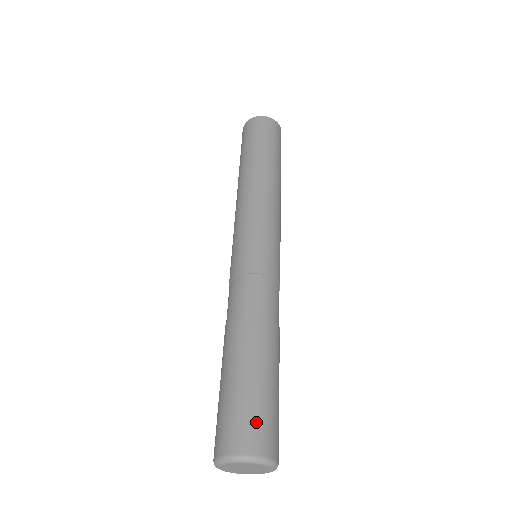
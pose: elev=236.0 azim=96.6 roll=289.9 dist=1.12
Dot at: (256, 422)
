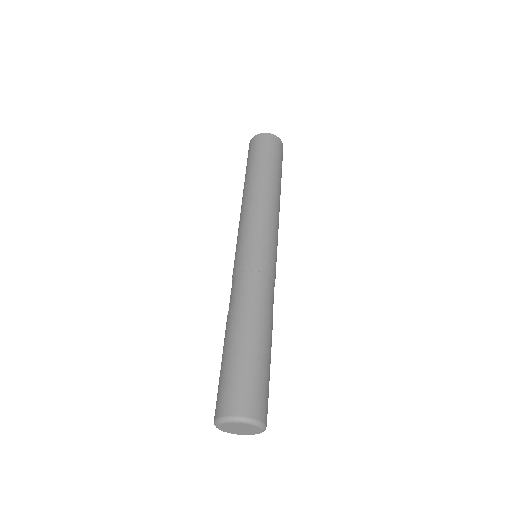
Dot at: (249, 391)
